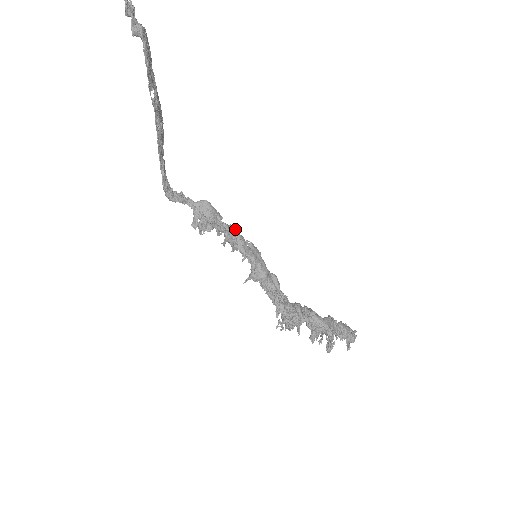
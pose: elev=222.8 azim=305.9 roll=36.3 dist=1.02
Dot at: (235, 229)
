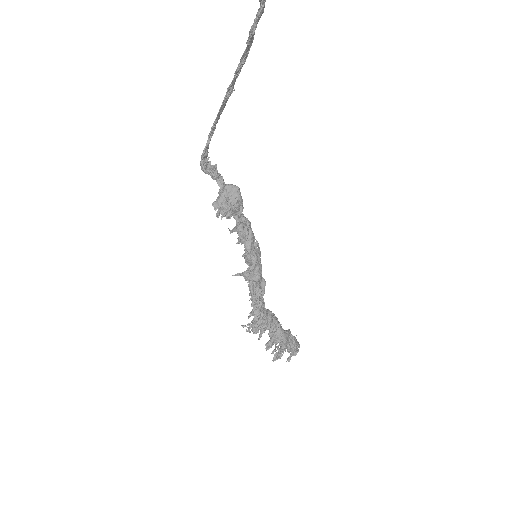
Dot at: (250, 224)
